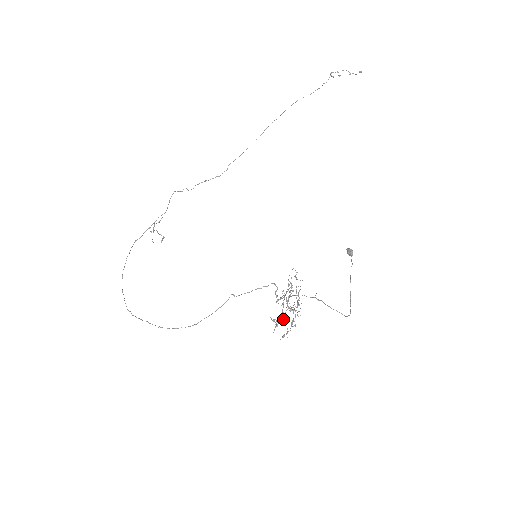
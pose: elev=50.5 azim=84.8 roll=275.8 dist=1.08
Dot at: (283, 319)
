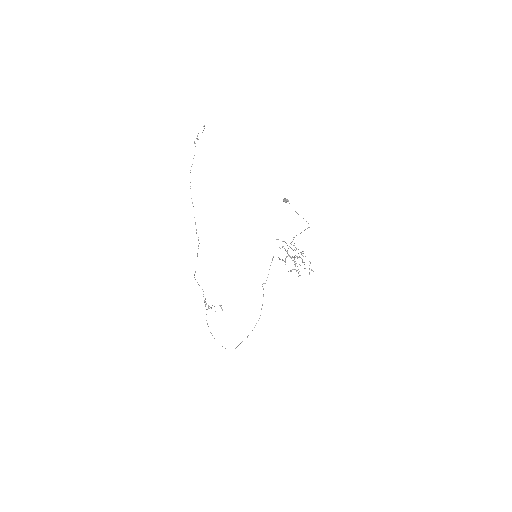
Dot at: occluded
